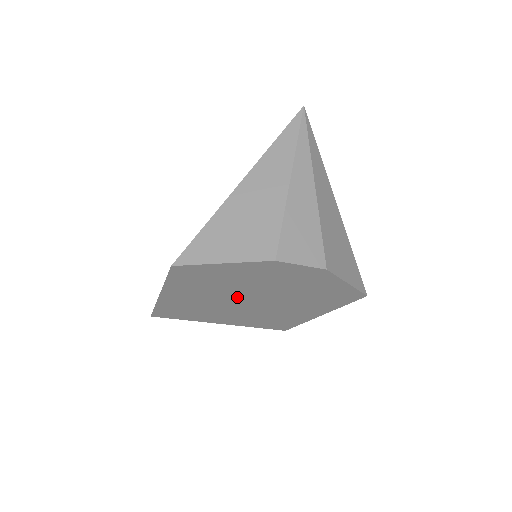
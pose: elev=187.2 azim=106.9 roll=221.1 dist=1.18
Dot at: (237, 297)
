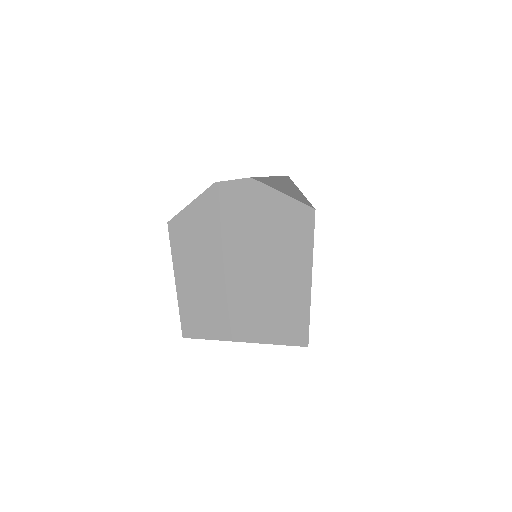
Dot at: (222, 262)
